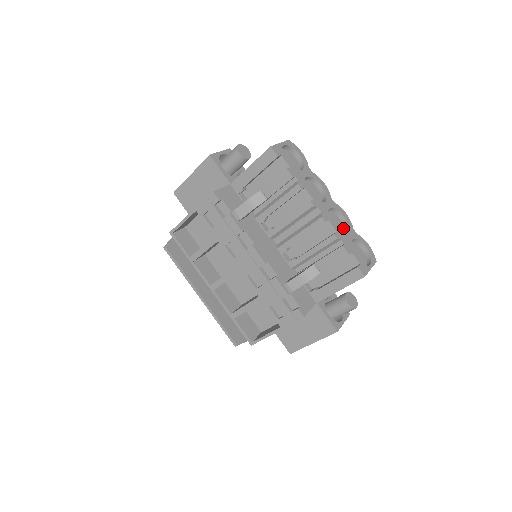
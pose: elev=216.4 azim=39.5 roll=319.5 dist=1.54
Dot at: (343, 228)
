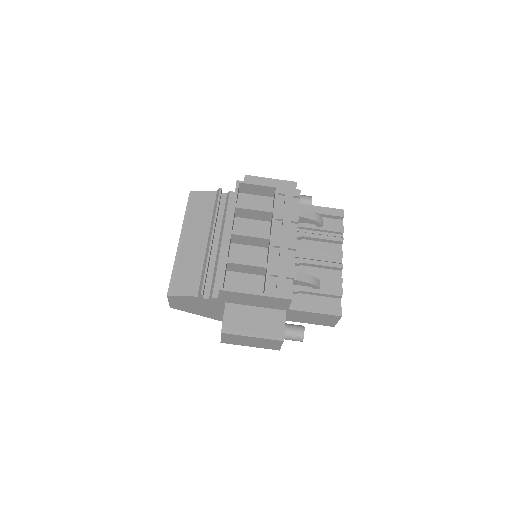
Dot at: occluded
